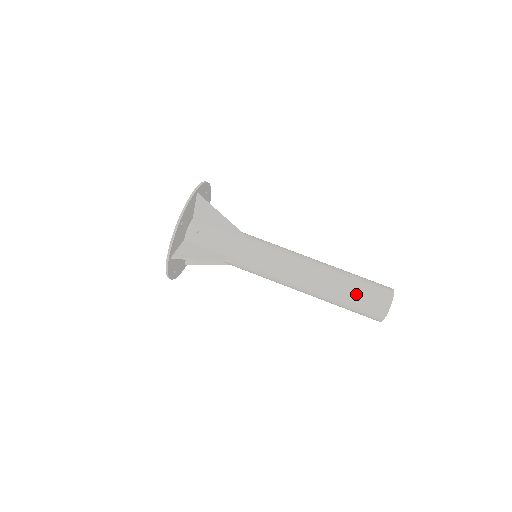
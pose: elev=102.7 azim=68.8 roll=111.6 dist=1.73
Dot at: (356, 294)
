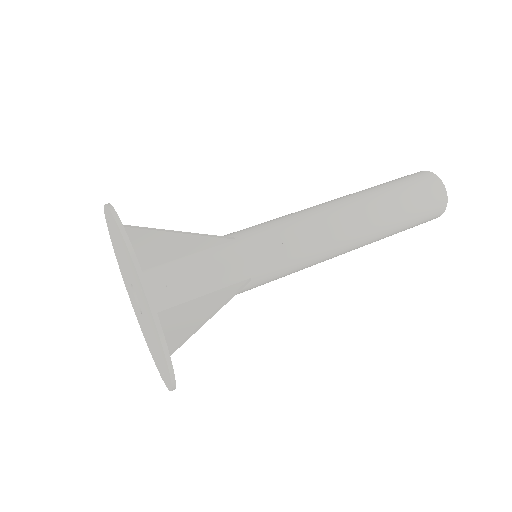
Dot at: occluded
